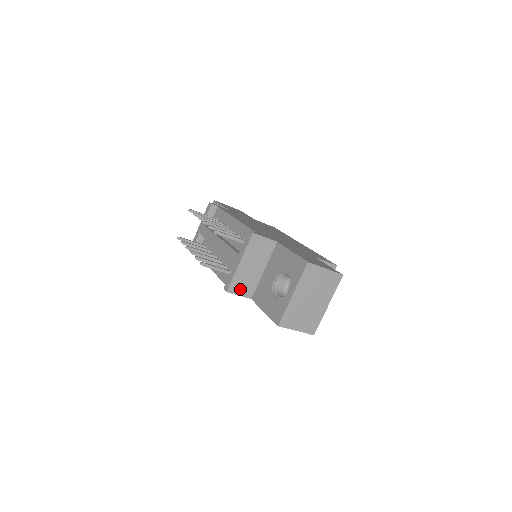
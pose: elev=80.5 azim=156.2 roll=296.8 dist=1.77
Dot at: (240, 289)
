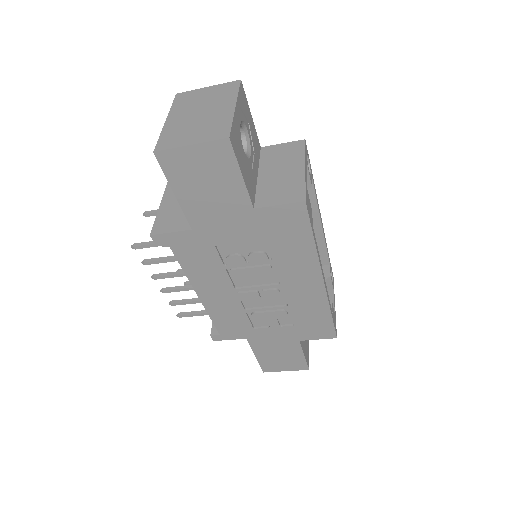
Dot at: (170, 226)
